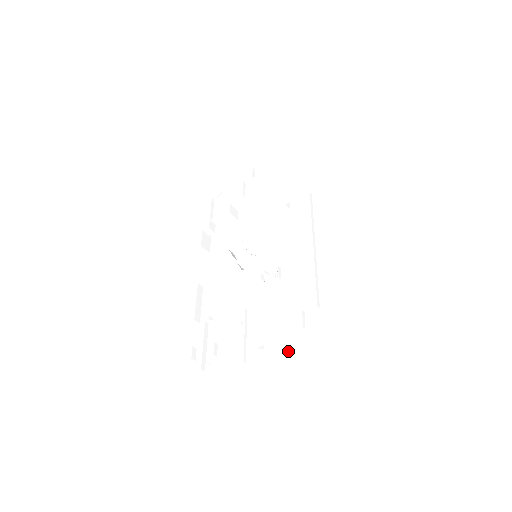
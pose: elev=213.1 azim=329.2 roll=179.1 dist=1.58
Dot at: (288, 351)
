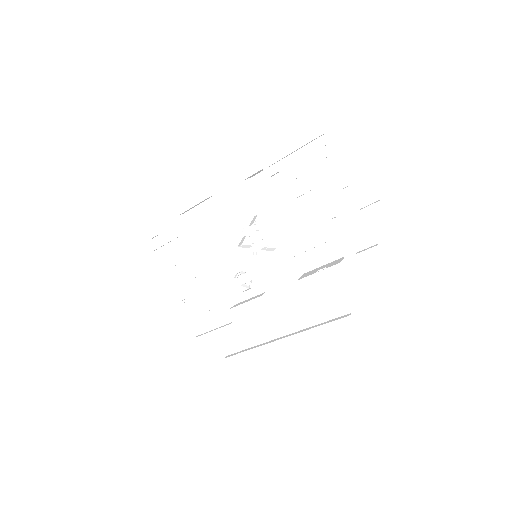
Dot at: (192, 323)
